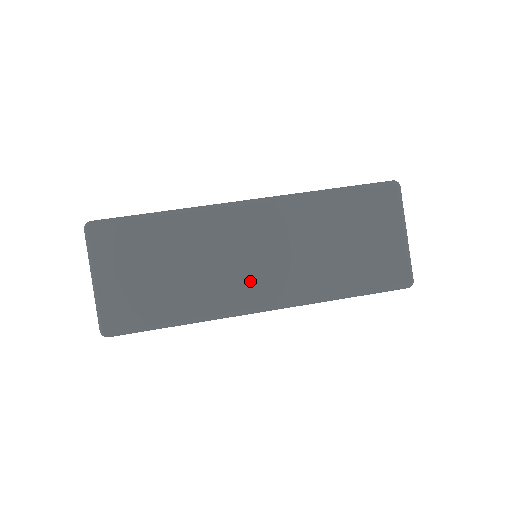
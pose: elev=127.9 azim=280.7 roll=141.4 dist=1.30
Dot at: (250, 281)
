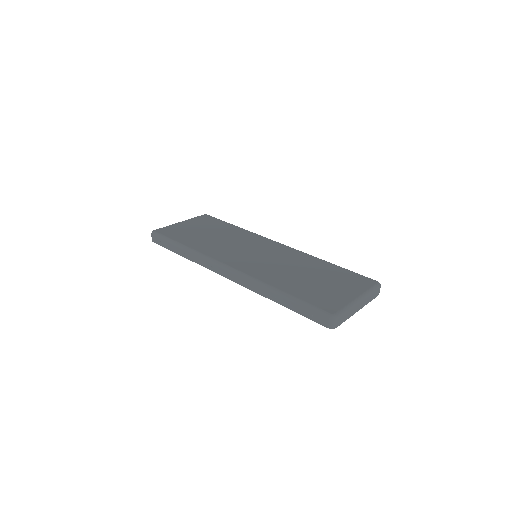
Dot at: (239, 257)
